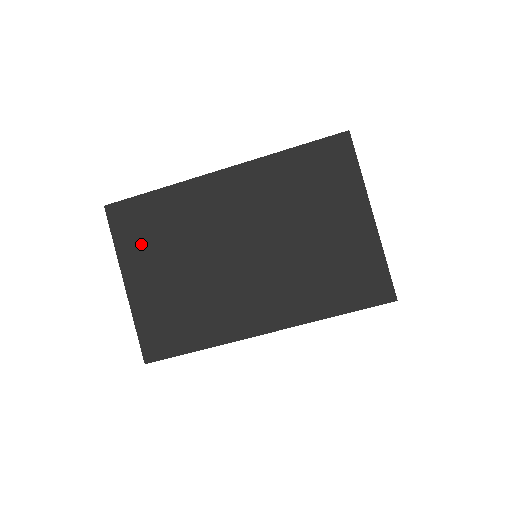
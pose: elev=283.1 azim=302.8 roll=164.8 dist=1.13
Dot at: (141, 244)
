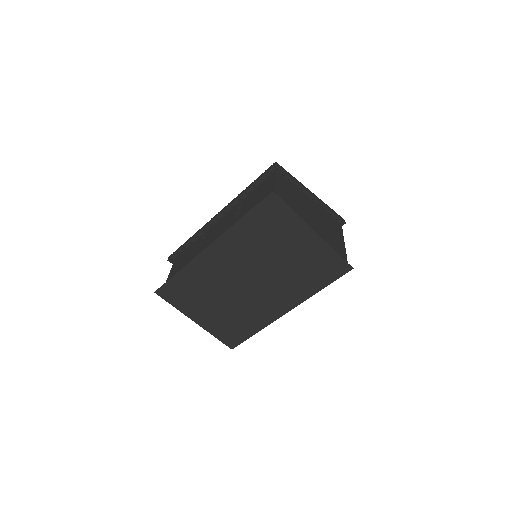
Dot at: (189, 301)
